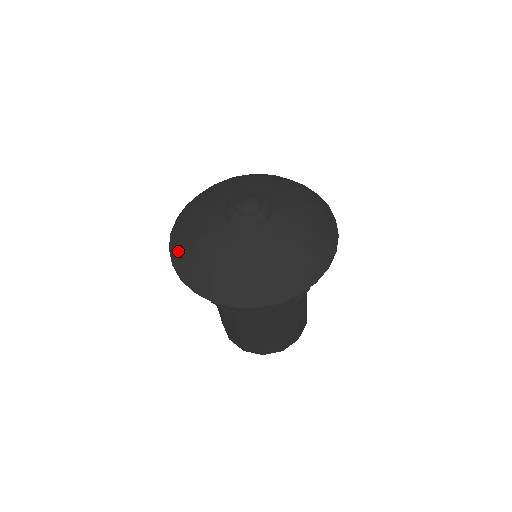
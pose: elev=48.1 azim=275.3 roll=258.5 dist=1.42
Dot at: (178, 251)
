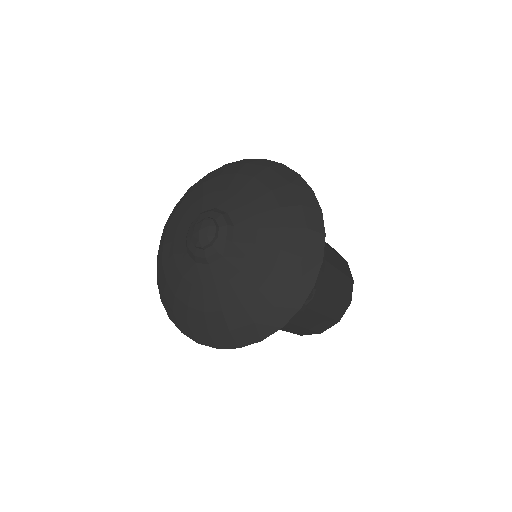
Dot at: (167, 304)
